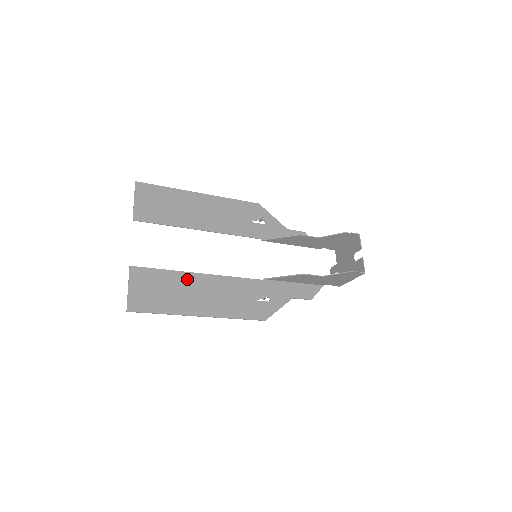
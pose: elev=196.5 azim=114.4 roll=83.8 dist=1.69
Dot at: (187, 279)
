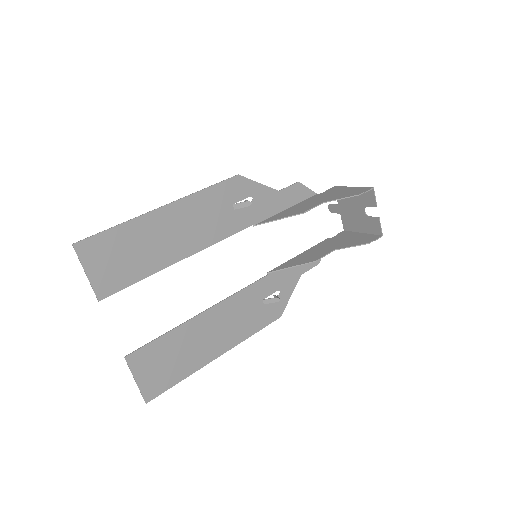
Dot at: (191, 328)
